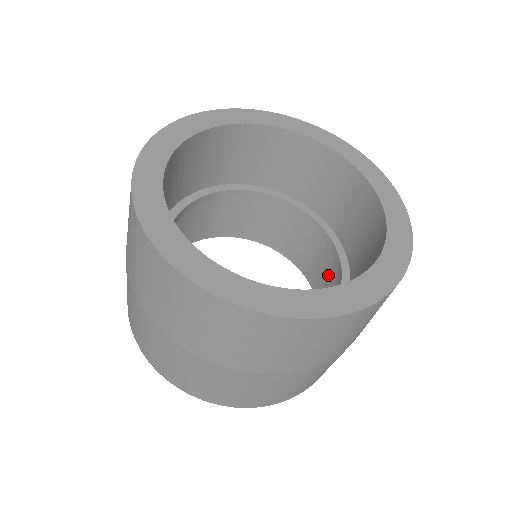
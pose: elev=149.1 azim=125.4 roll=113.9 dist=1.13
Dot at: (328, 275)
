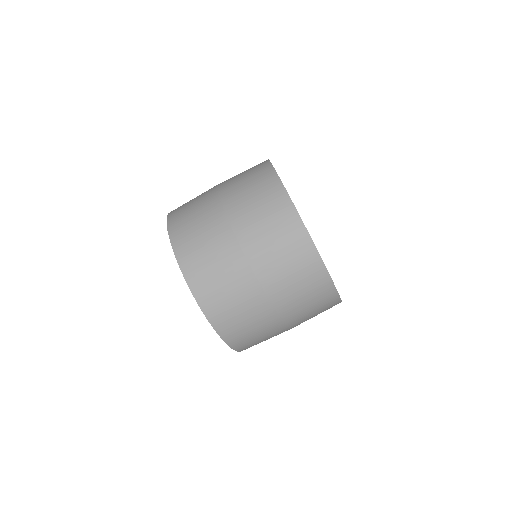
Dot at: occluded
